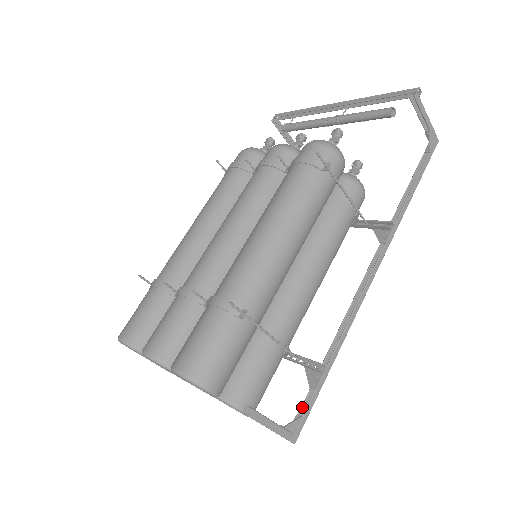
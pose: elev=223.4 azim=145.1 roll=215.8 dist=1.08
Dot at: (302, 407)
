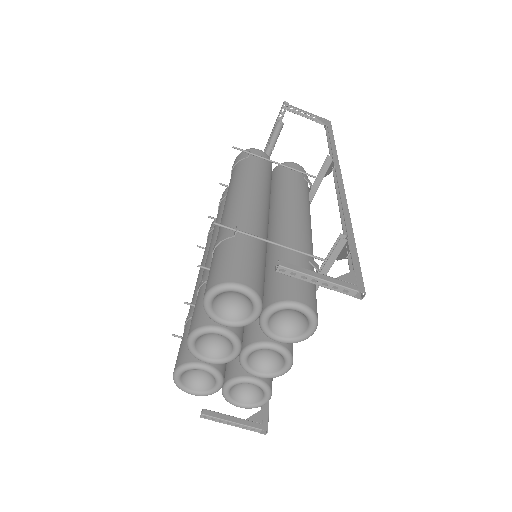
Dot at: (350, 271)
